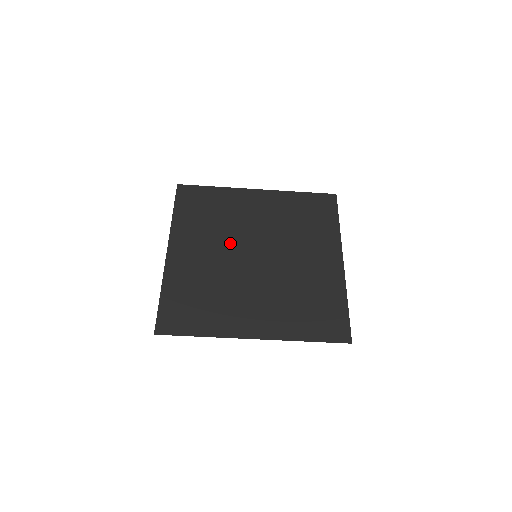
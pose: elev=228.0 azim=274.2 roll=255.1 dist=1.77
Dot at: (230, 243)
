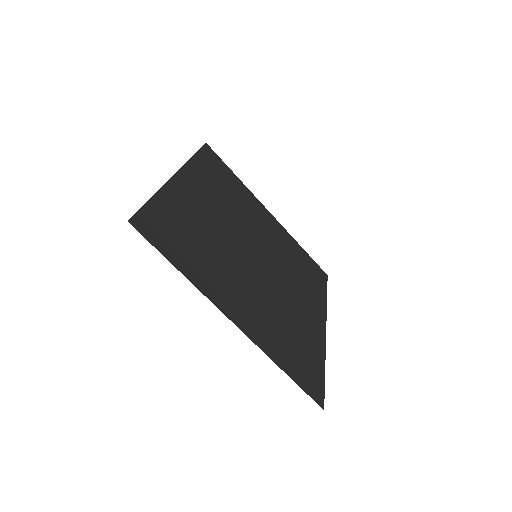
Dot at: (237, 225)
